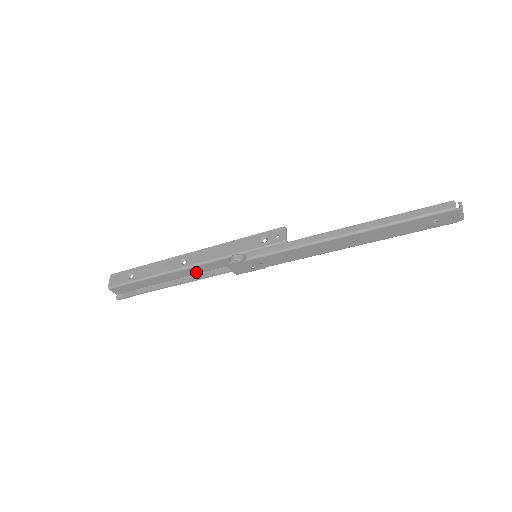
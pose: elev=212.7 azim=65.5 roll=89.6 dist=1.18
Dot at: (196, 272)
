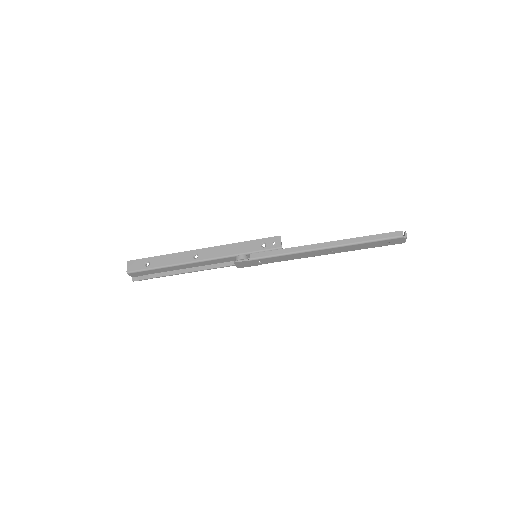
Dot at: (205, 264)
